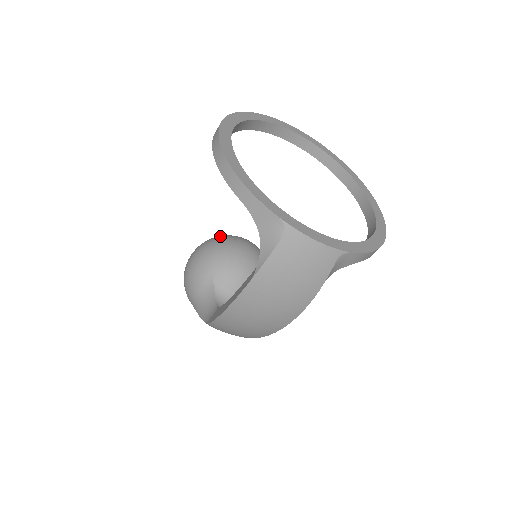
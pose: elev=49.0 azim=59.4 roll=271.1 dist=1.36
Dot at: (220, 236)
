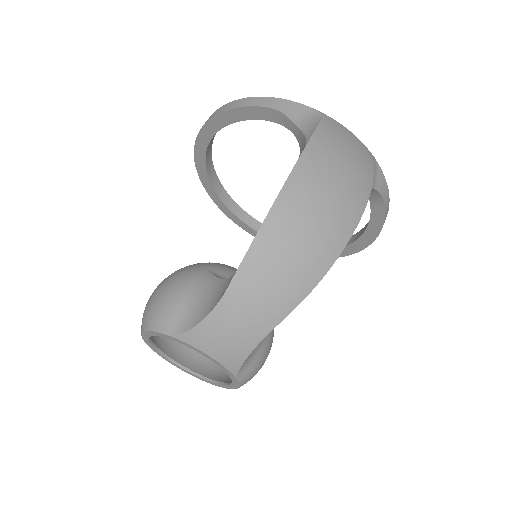
Dot at: occluded
